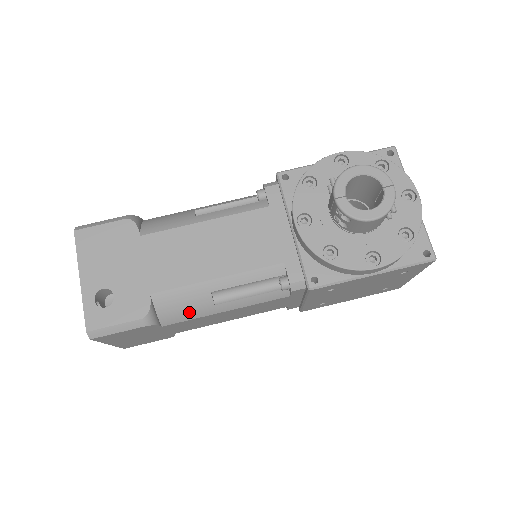
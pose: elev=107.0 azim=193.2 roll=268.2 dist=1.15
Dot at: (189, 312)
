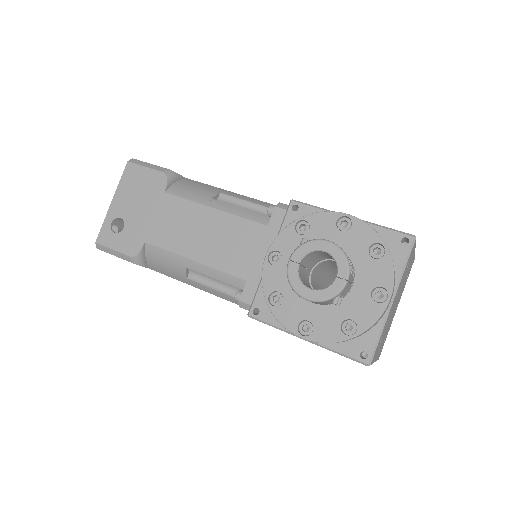
Dot at: (168, 271)
